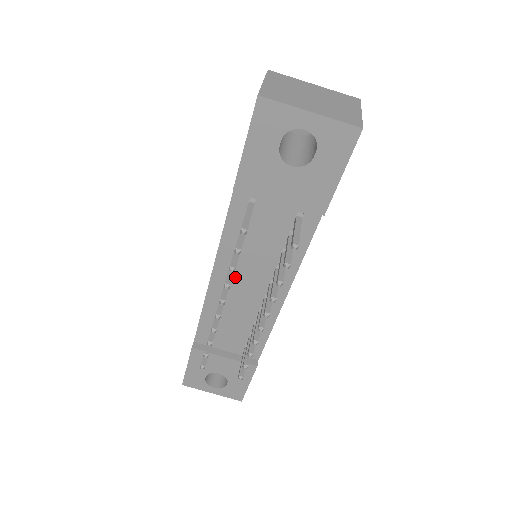
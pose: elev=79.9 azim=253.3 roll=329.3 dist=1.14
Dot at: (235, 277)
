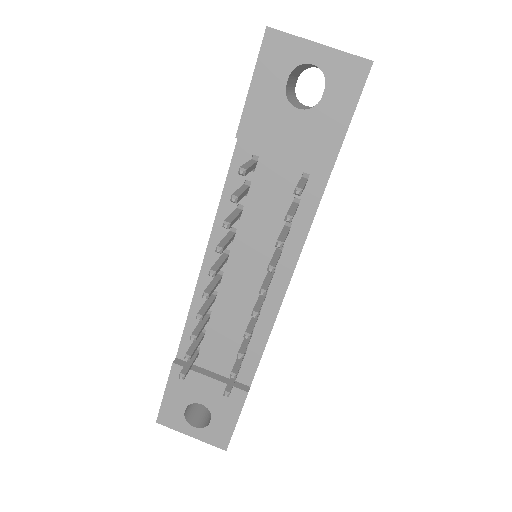
Dot at: (230, 262)
